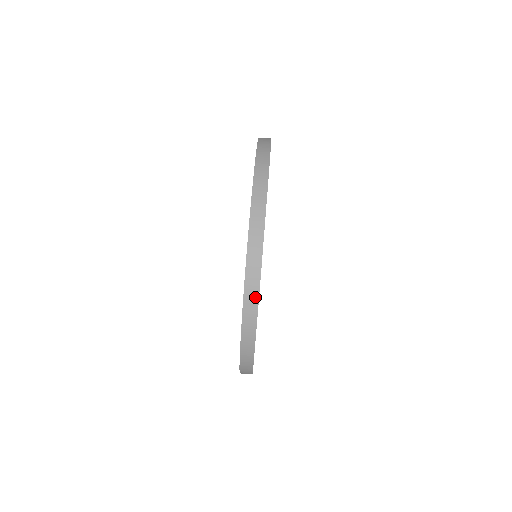
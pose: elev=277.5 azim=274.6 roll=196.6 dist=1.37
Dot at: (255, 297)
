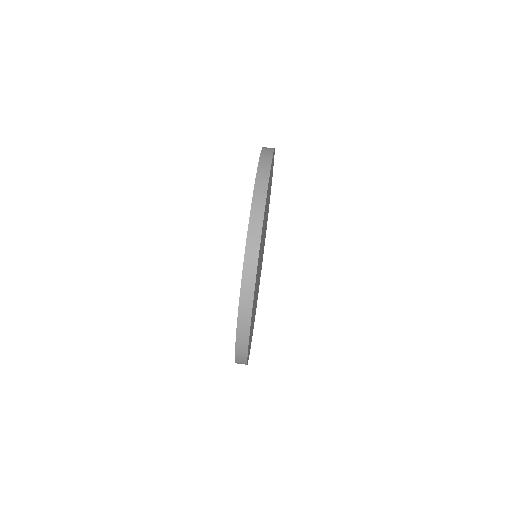
Dot at: (248, 316)
